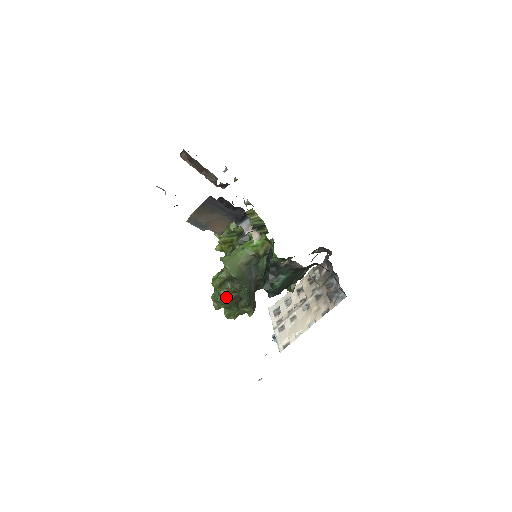
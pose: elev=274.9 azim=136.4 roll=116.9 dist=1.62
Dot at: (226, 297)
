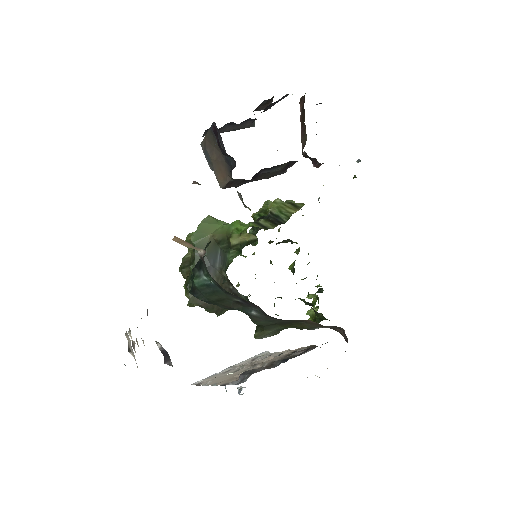
Dot at: (185, 261)
